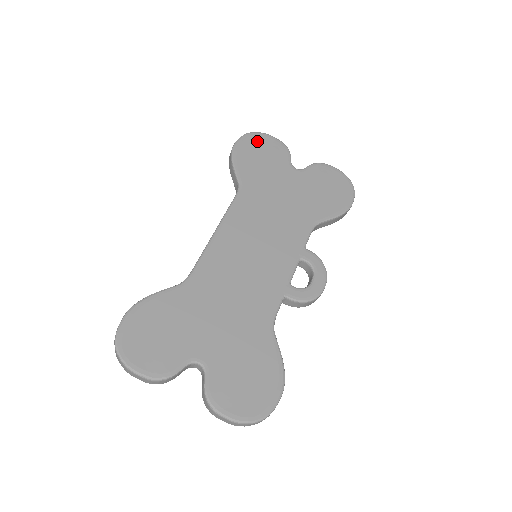
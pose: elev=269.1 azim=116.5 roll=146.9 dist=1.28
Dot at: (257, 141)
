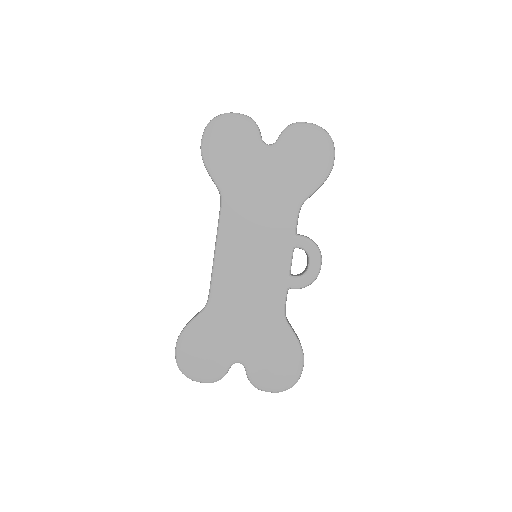
Dot at: (221, 129)
